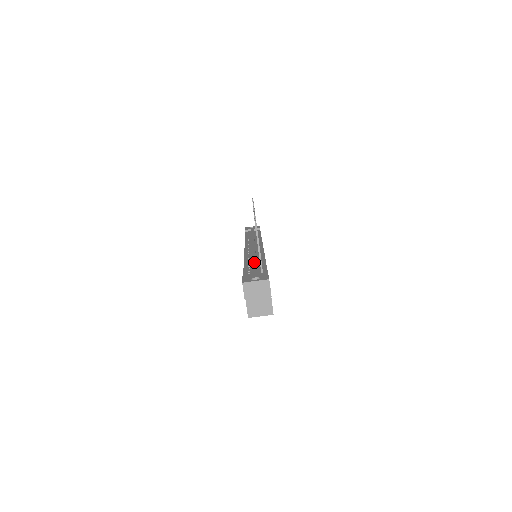
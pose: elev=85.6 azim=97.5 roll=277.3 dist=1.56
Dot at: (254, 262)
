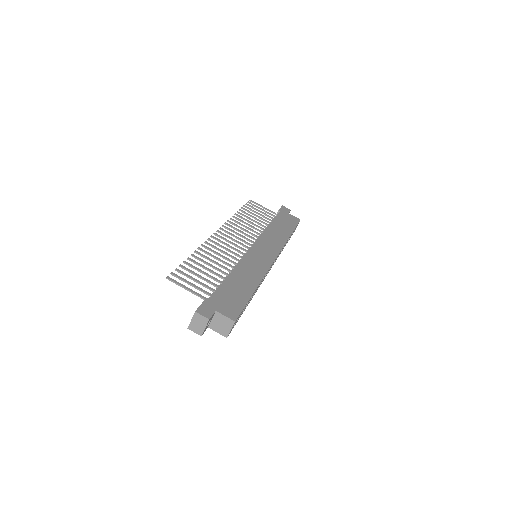
Dot at: occluded
